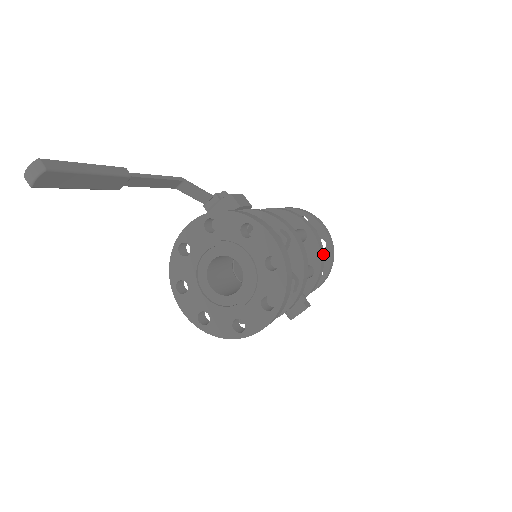
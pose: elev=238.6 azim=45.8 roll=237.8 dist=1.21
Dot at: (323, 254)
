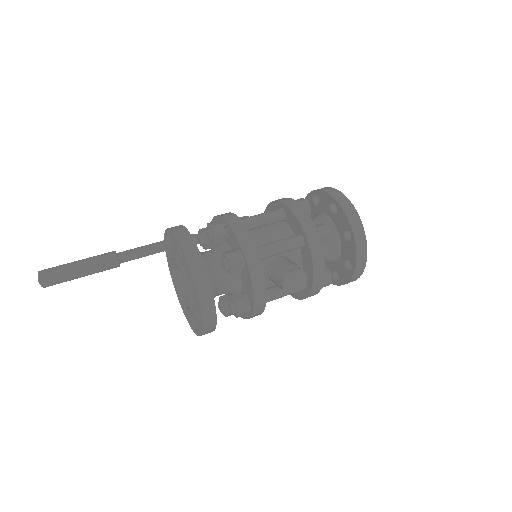
Dot at: (306, 216)
